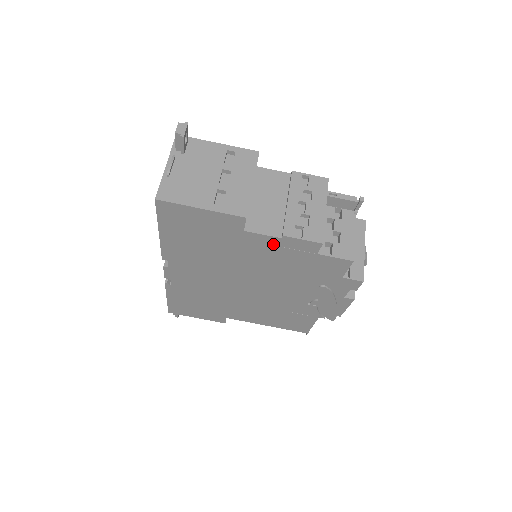
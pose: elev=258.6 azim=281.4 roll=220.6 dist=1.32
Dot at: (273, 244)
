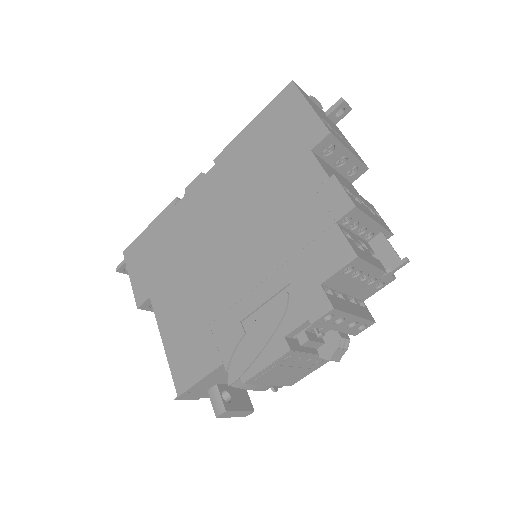
Dot at: (314, 183)
